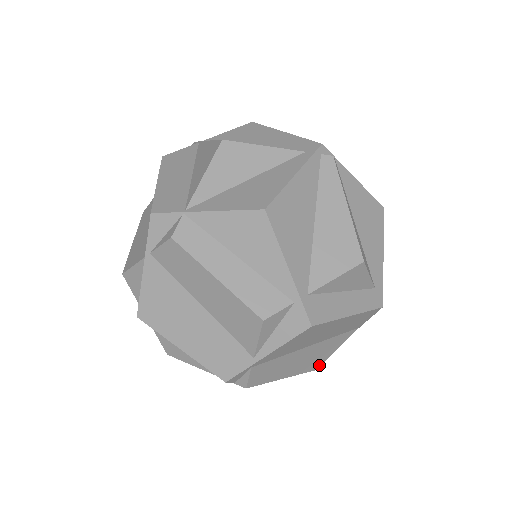
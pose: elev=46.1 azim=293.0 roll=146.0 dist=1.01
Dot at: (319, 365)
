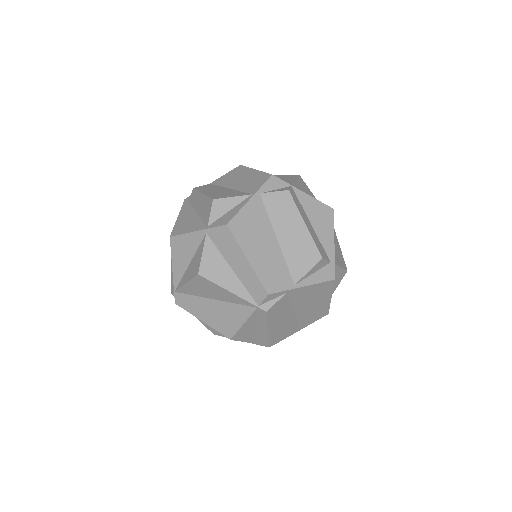
Dot at: (273, 343)
